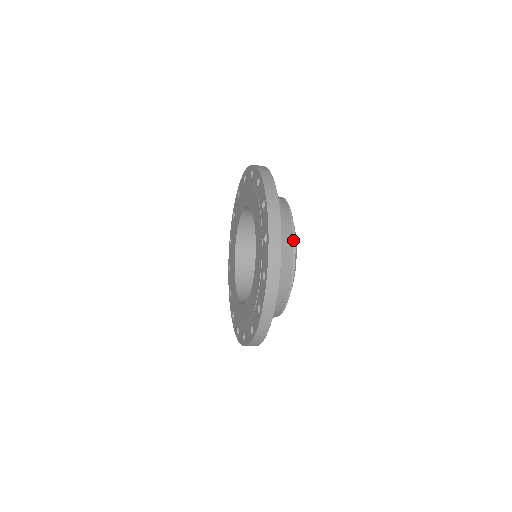
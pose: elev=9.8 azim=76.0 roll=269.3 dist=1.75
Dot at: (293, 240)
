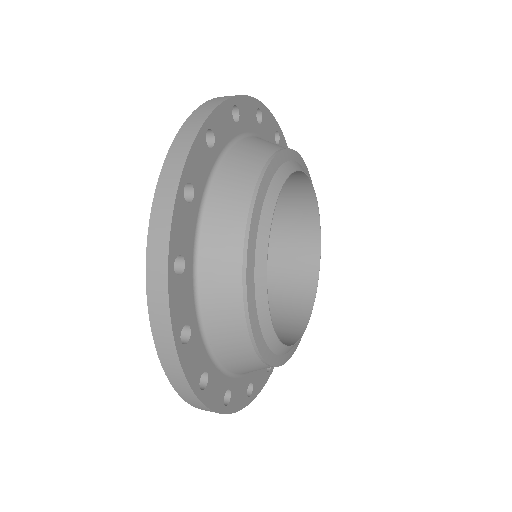
Dot at: (263, 167)
